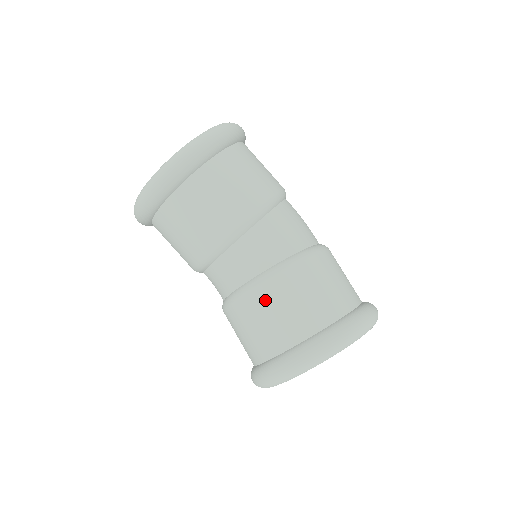
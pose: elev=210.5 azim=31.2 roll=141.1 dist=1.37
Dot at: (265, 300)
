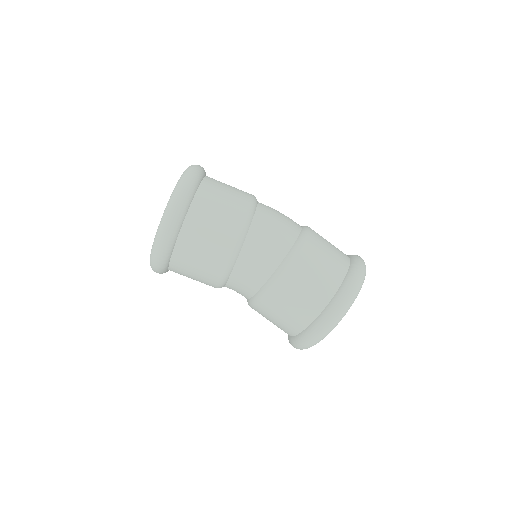
Dot at: (267, 310)
